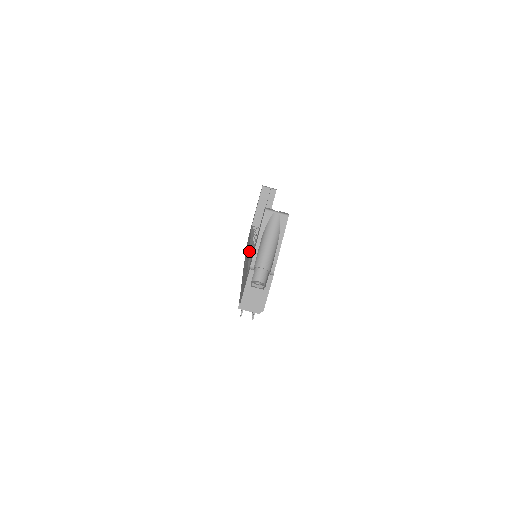
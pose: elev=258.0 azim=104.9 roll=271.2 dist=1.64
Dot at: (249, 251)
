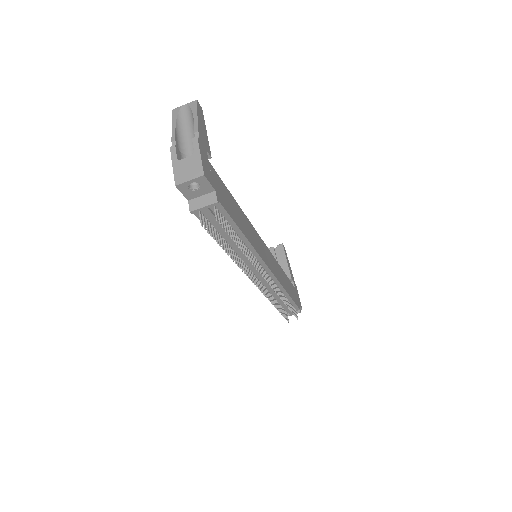
Dot at: occluded
